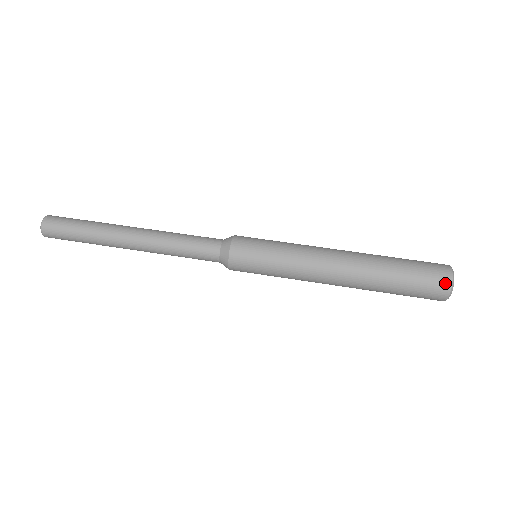
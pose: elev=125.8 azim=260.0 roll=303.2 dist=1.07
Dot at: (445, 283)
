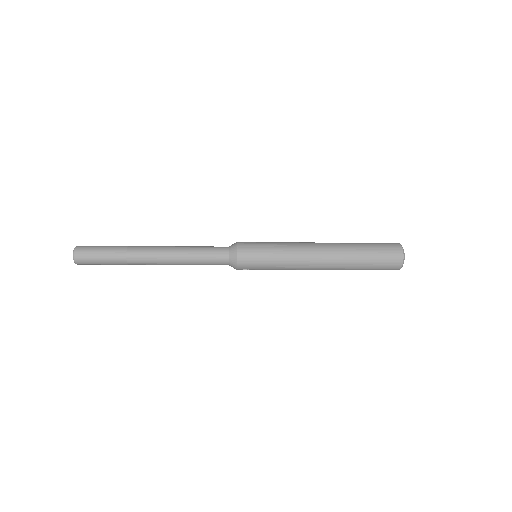
Dot at: occluded
